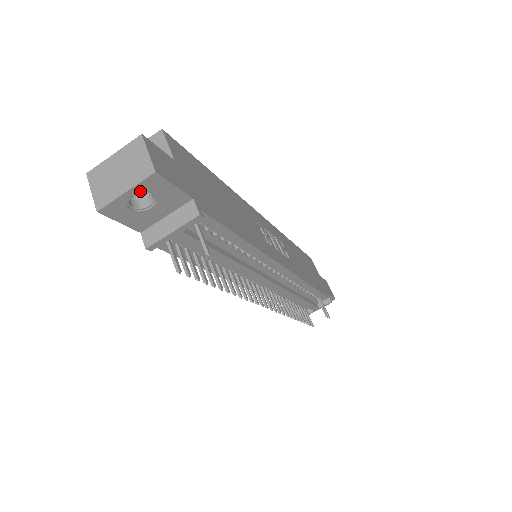
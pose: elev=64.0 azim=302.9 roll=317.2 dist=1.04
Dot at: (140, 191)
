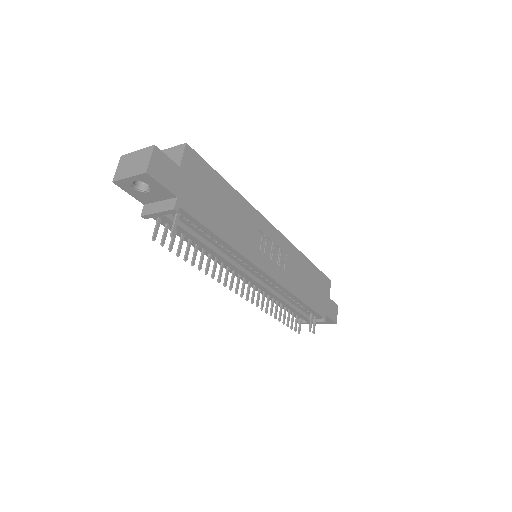
Dot at: (138, 180)
